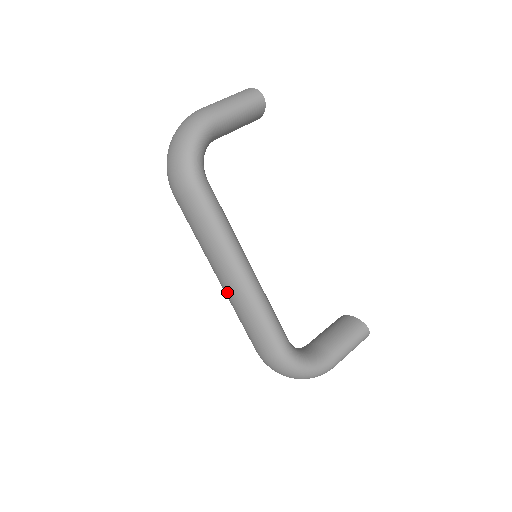
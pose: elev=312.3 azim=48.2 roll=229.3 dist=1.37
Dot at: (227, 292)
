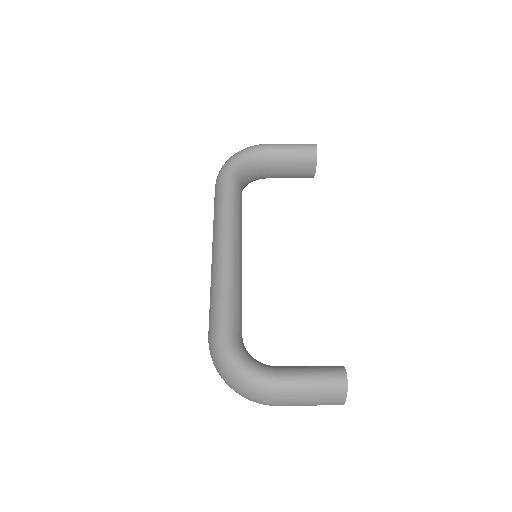
Dot at: occluded
